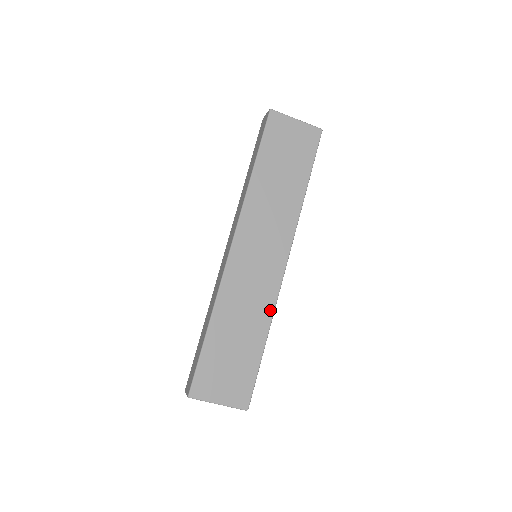
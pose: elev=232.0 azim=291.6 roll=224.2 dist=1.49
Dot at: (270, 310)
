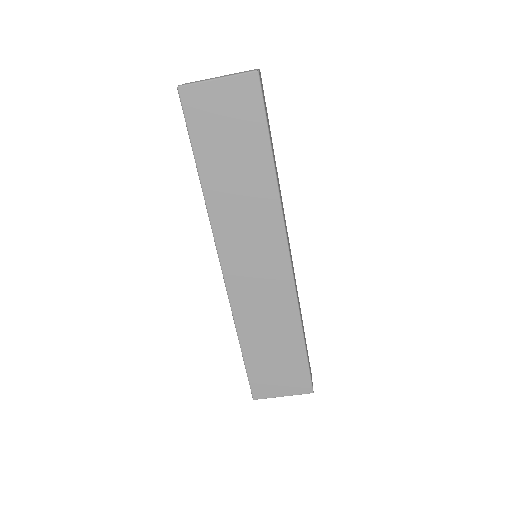
Dot at: (293, 308)
